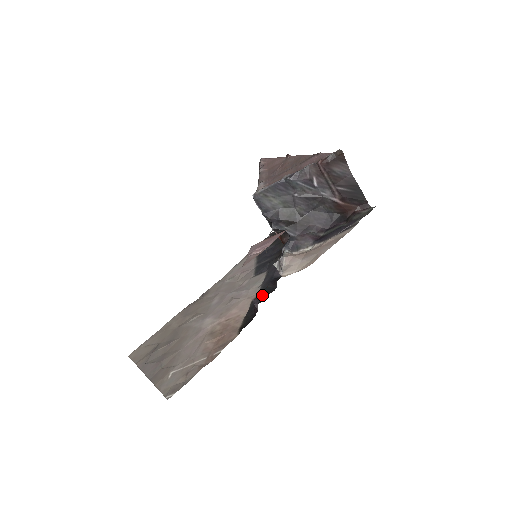
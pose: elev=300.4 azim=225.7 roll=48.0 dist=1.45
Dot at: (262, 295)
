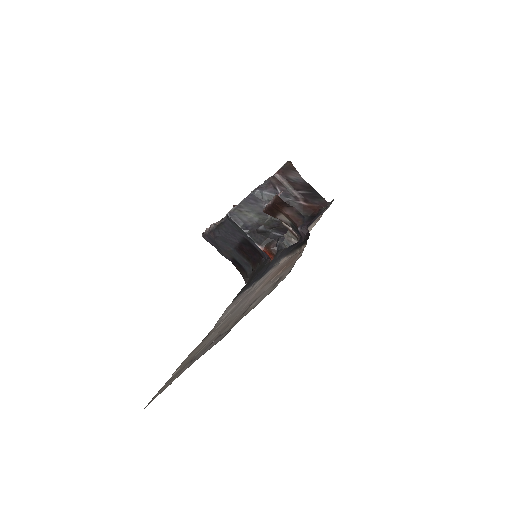
Dot at: occluded
